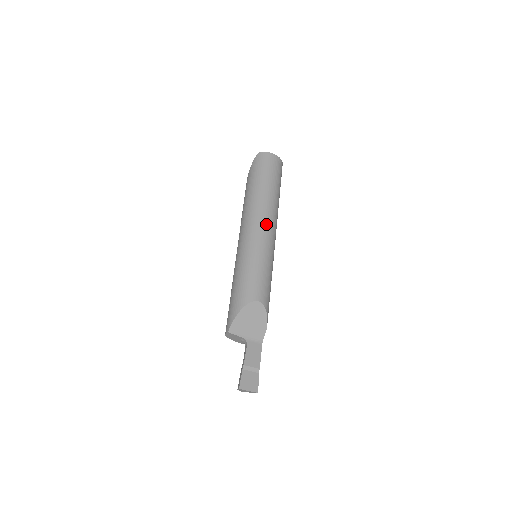
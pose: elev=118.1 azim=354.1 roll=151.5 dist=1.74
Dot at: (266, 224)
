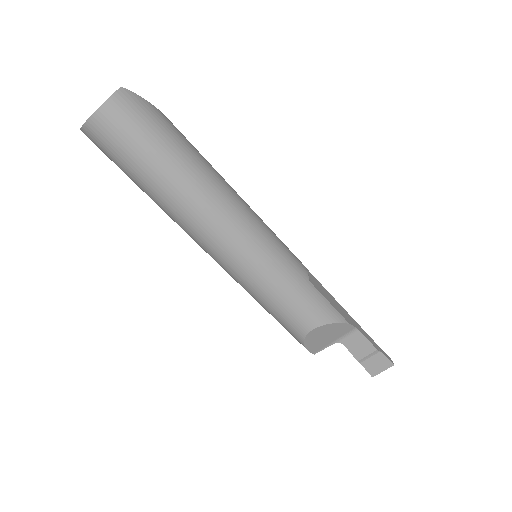
Dot at: (221, 241)
